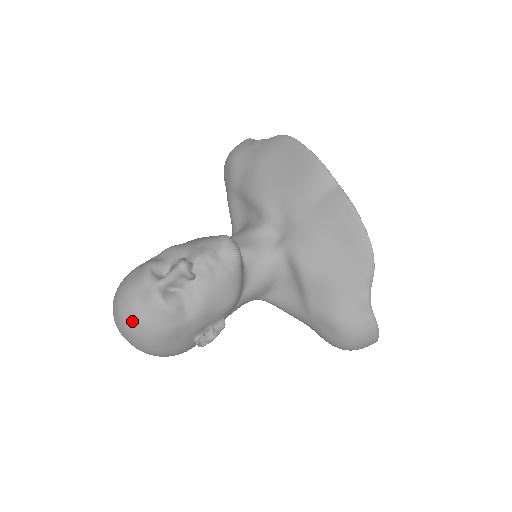
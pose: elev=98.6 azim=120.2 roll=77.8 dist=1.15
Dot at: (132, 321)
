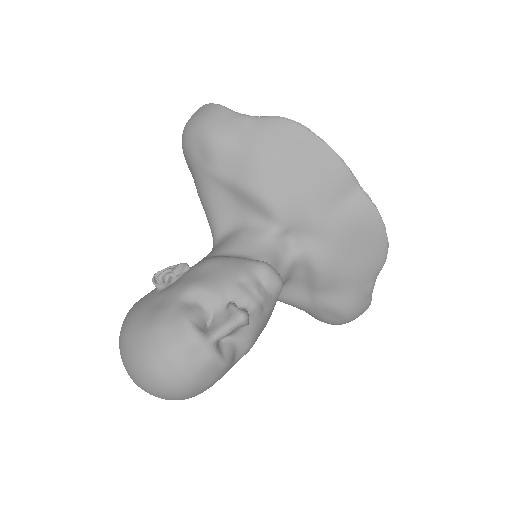
Dot at: (182, 387)
